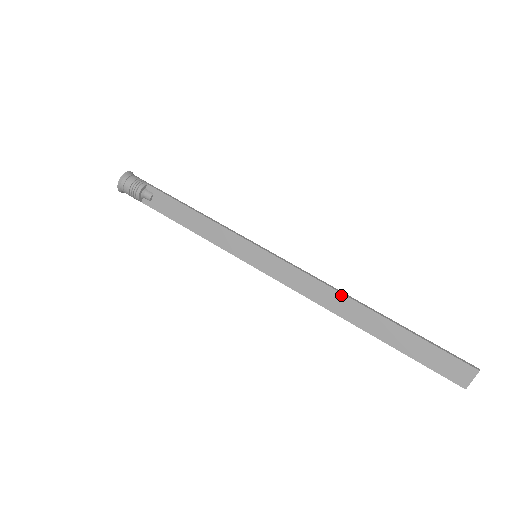
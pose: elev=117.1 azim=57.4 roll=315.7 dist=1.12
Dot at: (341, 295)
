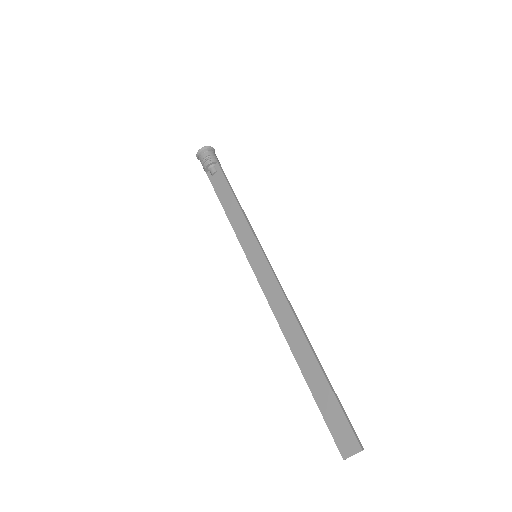
Dot at: (296, 321)
